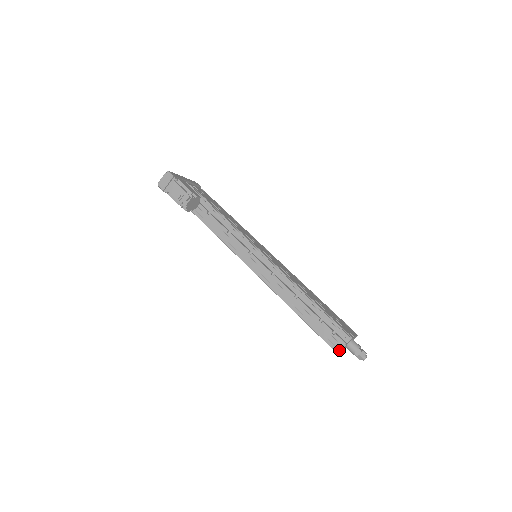
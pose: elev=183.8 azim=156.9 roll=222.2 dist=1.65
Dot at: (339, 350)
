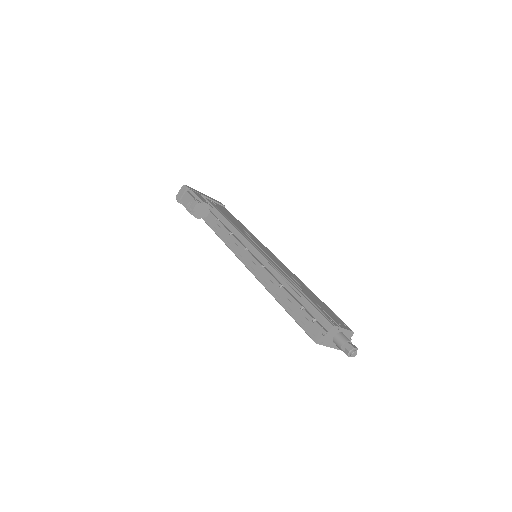
Dot at: (318, 339)
